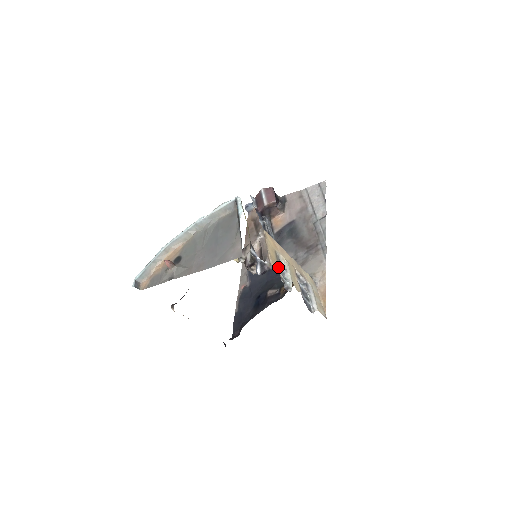
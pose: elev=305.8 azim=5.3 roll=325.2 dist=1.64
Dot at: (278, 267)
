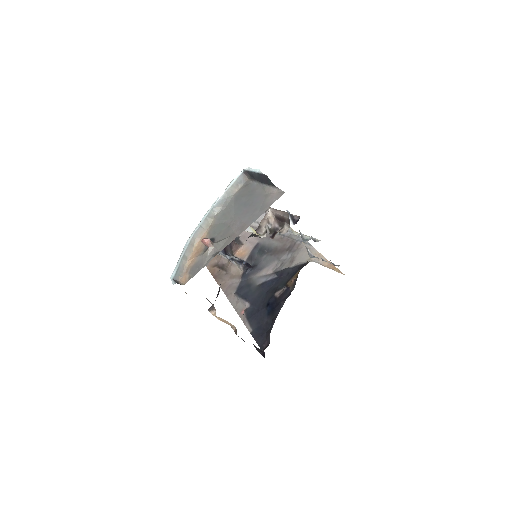
Dot at: occluded
